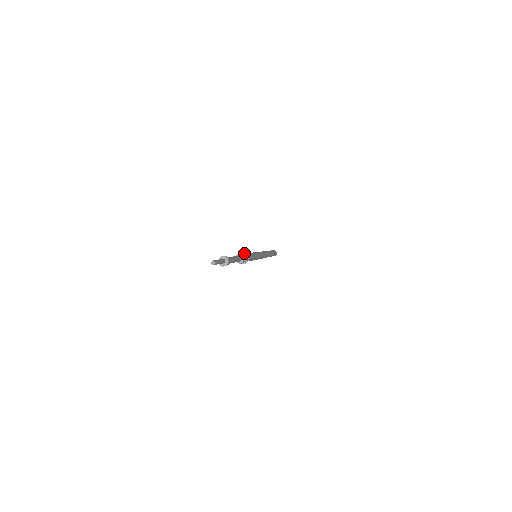
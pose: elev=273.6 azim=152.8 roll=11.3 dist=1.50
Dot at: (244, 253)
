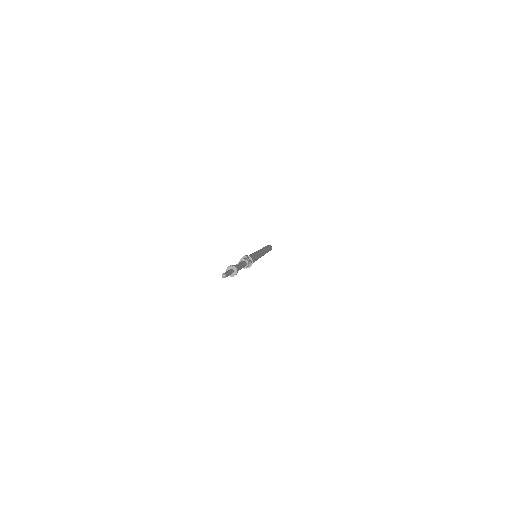
Dot at: (247, 257)
